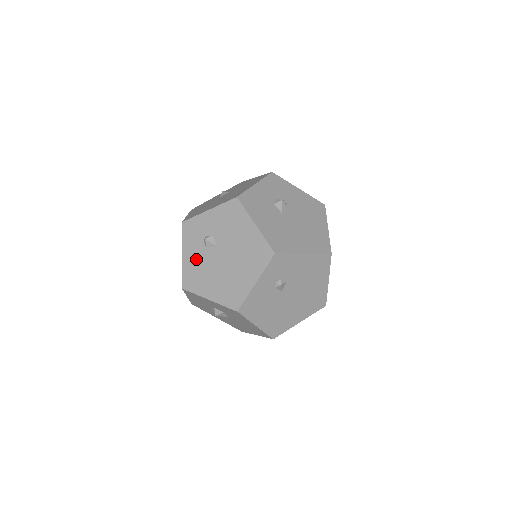
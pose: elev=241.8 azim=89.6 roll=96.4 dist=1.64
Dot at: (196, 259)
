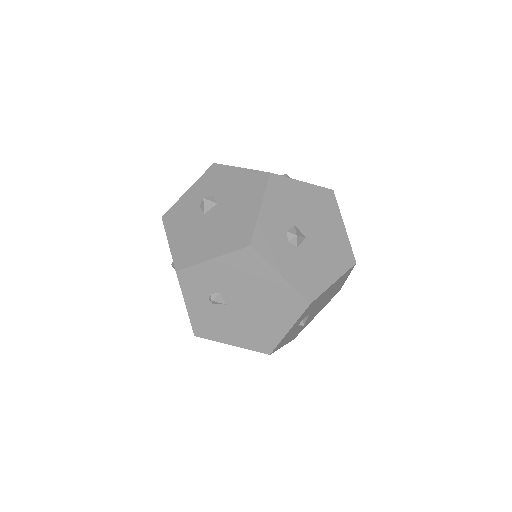
Dot at: occluded
